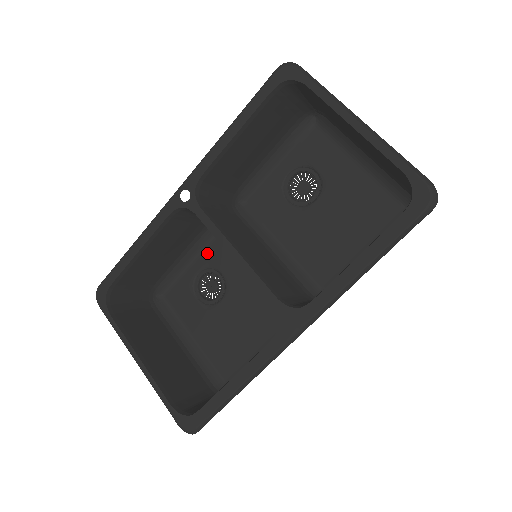
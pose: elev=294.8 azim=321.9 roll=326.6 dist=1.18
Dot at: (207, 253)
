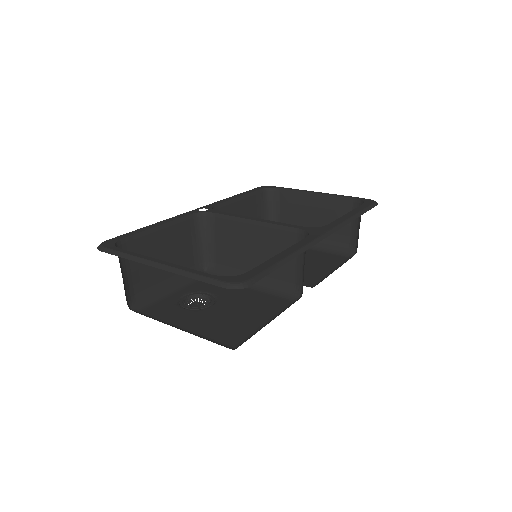
Dot at: (192, 286)
